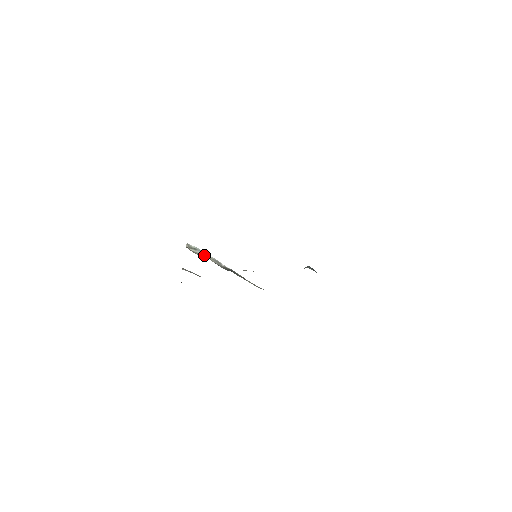
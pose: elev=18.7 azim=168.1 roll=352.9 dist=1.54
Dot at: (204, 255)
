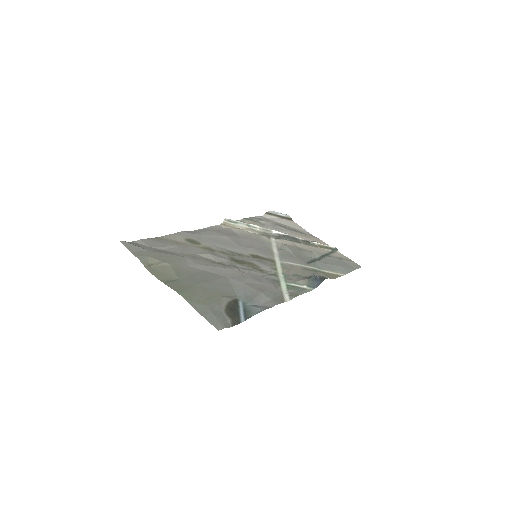
Dot at: (248, 226)
